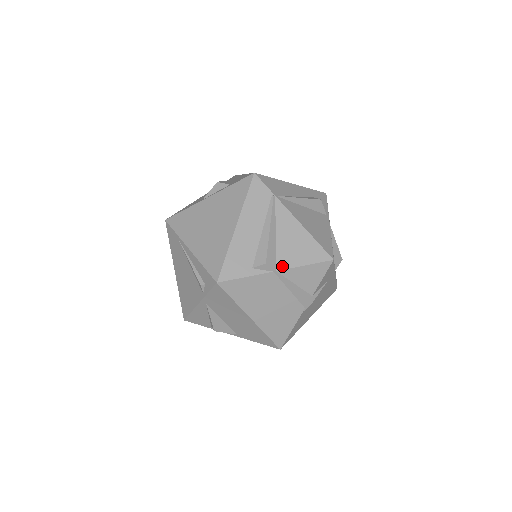
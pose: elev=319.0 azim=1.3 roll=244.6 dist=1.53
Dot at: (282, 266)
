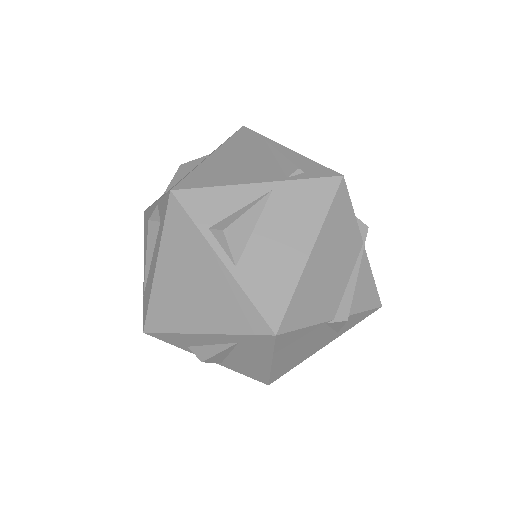
Dot at: occluded
